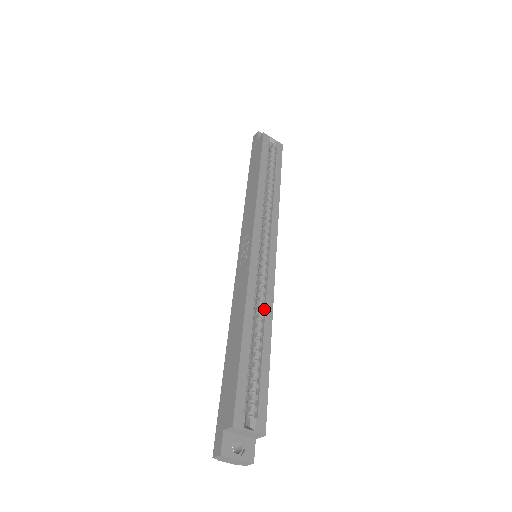
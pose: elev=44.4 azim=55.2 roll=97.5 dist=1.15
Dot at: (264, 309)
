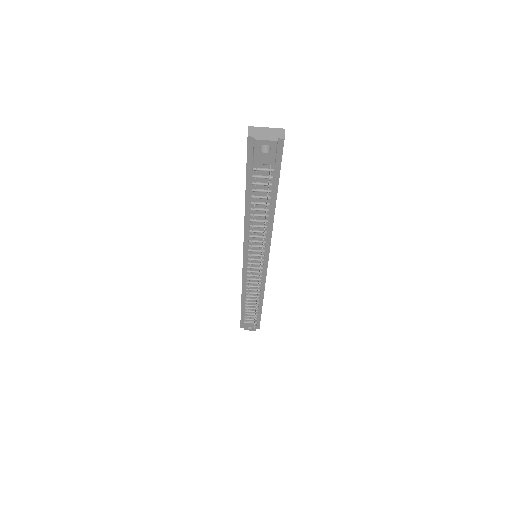
Dot at: occluded
